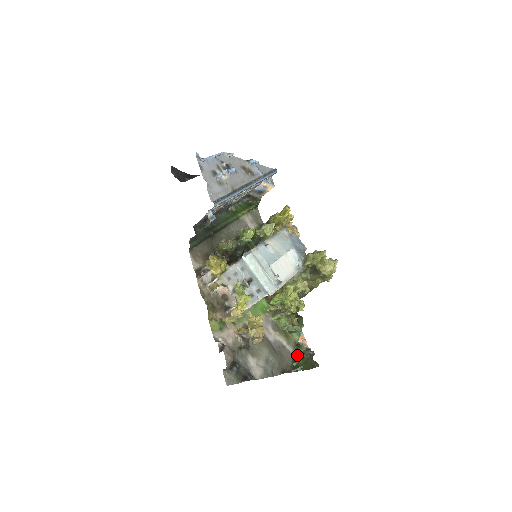
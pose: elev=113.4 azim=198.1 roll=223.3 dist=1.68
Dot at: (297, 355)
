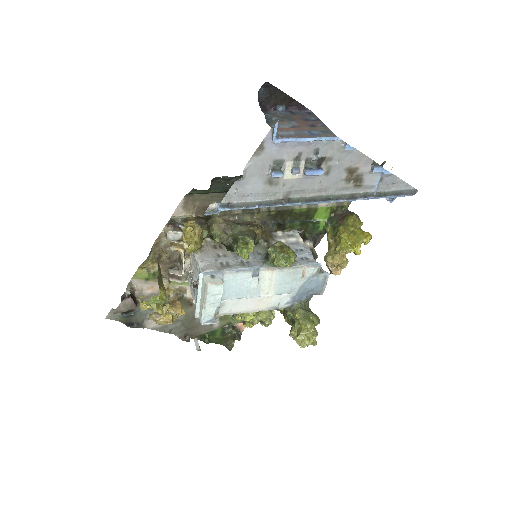
Dot at: (219, 331)
